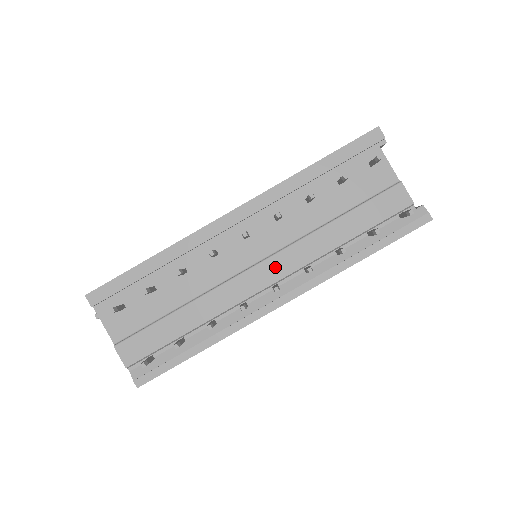
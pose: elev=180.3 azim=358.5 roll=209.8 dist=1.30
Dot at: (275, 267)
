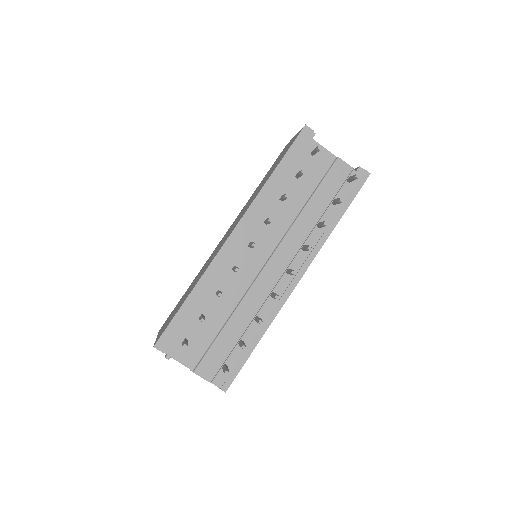
Dot at: (281, 257)
